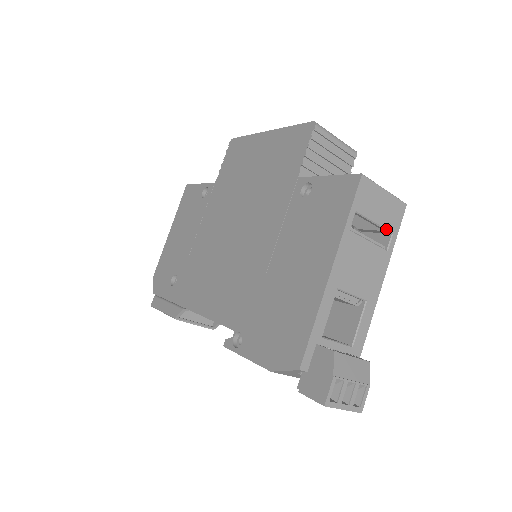
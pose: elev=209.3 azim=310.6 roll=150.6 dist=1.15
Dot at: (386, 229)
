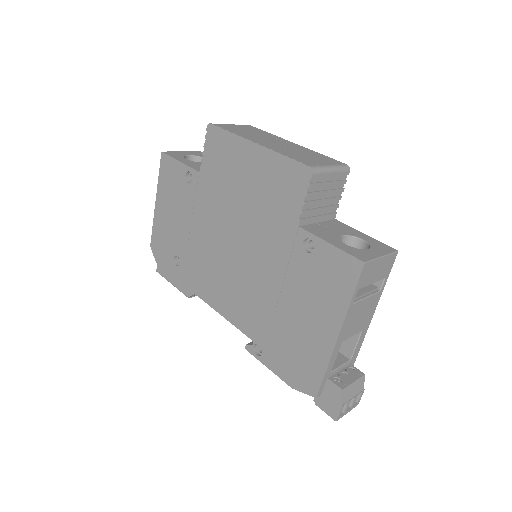
Dot at: occluded
